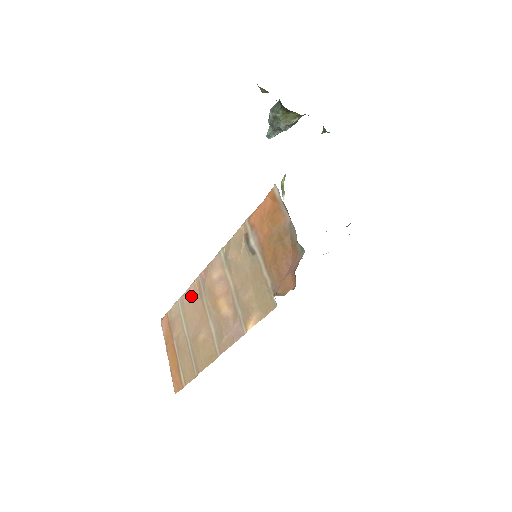
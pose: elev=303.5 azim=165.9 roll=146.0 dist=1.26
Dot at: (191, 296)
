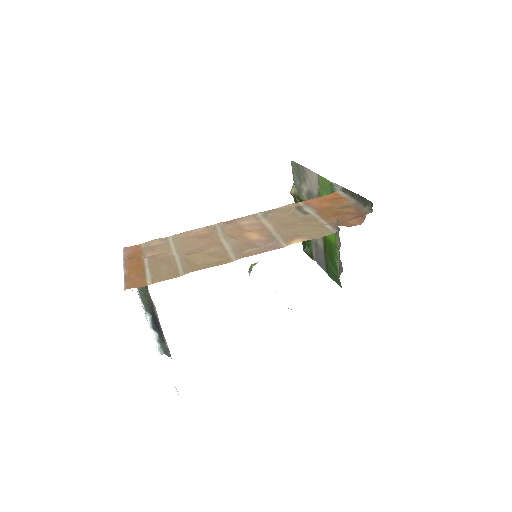
Dot at: (196, 233)
